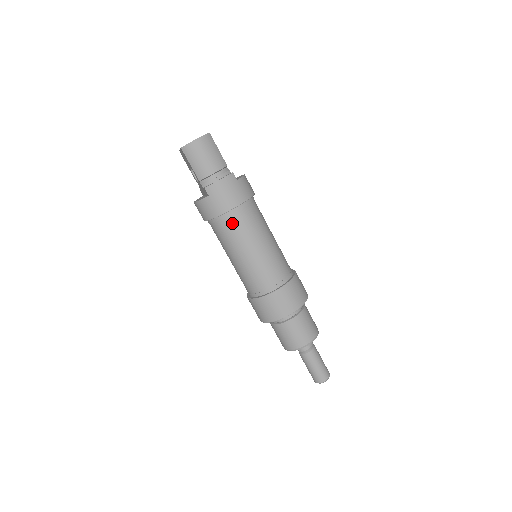
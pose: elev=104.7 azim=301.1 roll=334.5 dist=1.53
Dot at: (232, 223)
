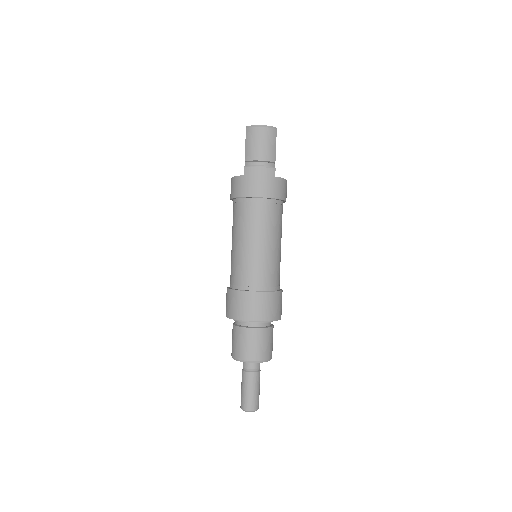
Dot at: (249, 210)
